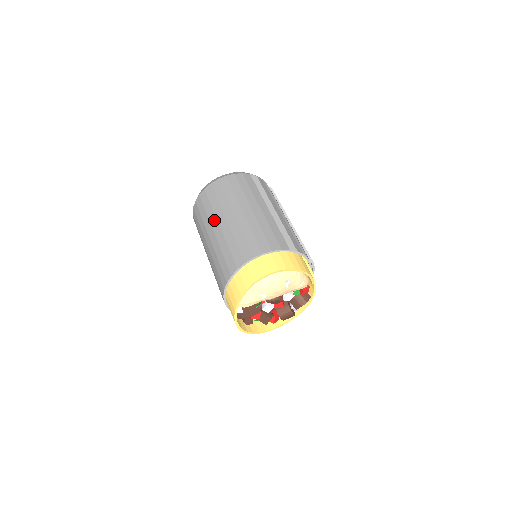
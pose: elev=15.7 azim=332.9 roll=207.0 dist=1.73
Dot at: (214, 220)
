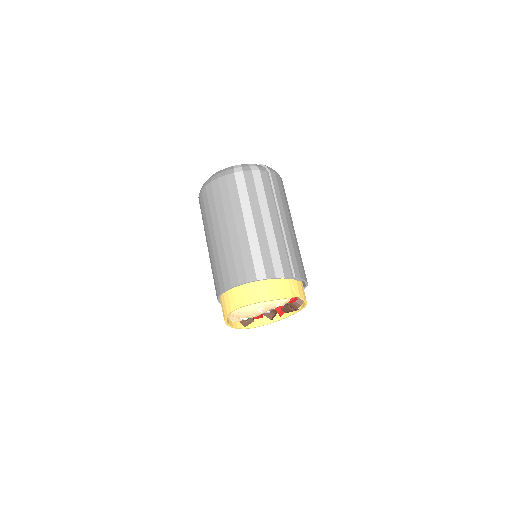
Dot at: (206, 235)
